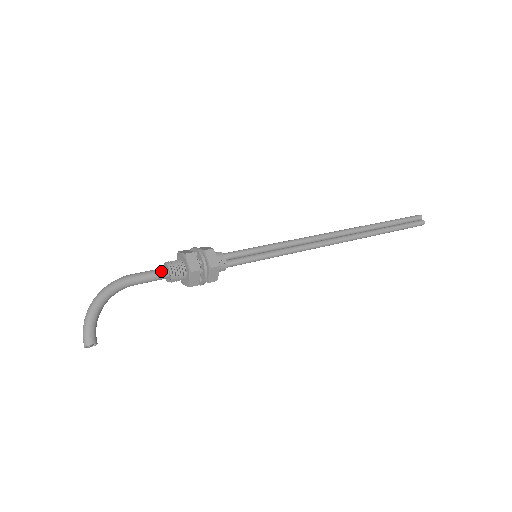
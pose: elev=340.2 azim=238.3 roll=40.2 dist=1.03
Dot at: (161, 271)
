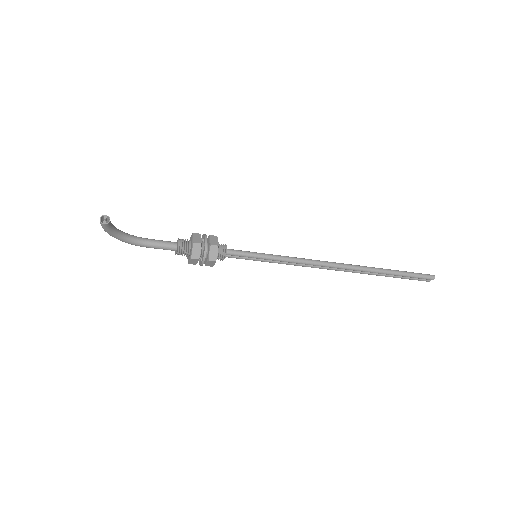
Dot at: (171, 242)
